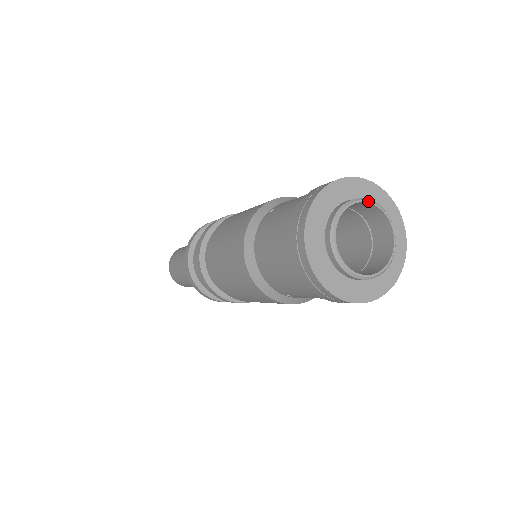
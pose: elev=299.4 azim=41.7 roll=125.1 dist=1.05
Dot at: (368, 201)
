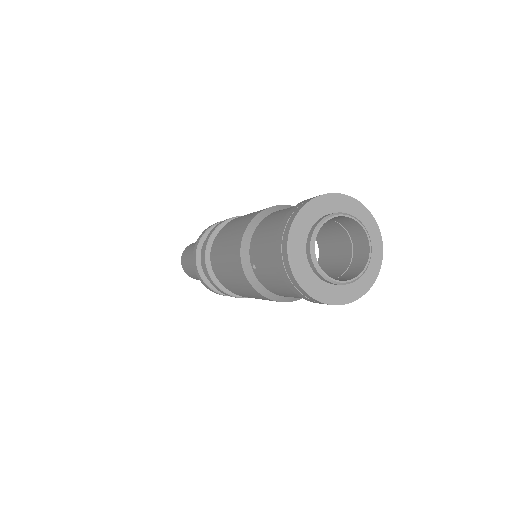
Dot at: (317, 231)
